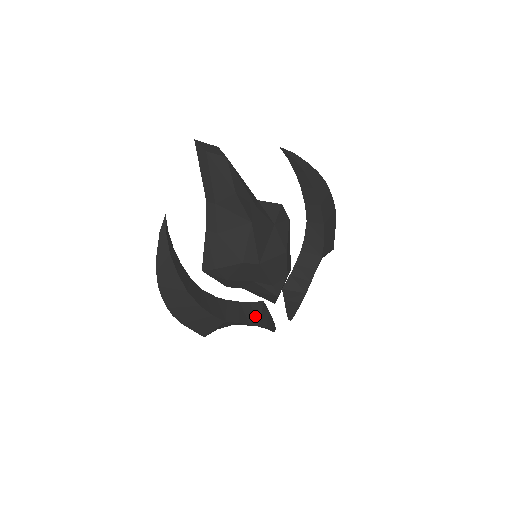
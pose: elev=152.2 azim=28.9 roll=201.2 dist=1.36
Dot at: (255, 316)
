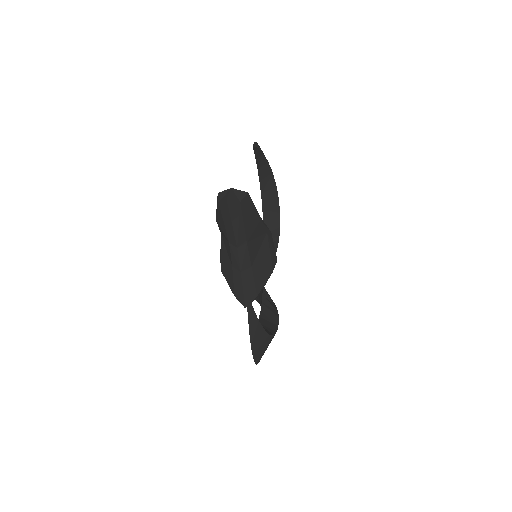
Dot at: (270, 302)
